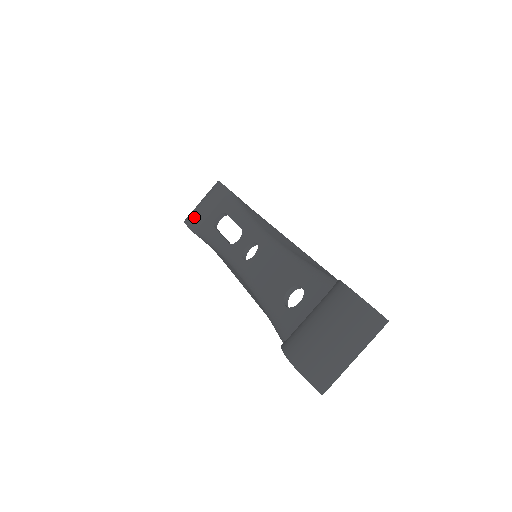
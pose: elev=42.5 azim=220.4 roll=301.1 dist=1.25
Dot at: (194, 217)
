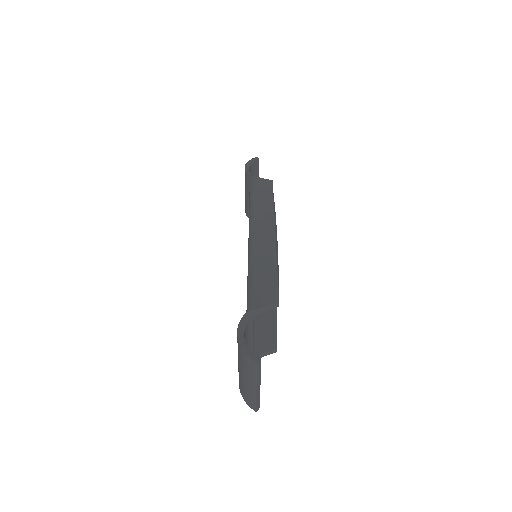
Dot at: (245, 205)
